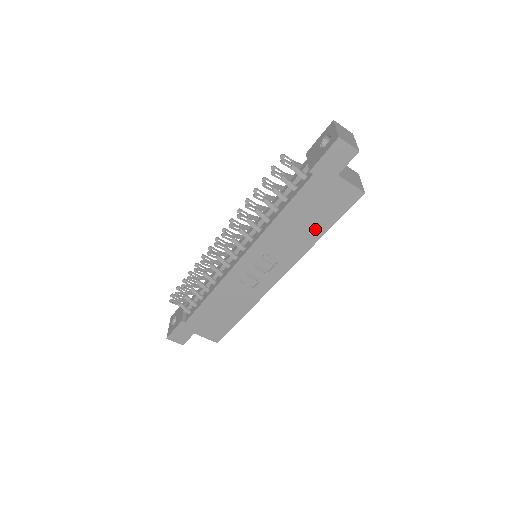
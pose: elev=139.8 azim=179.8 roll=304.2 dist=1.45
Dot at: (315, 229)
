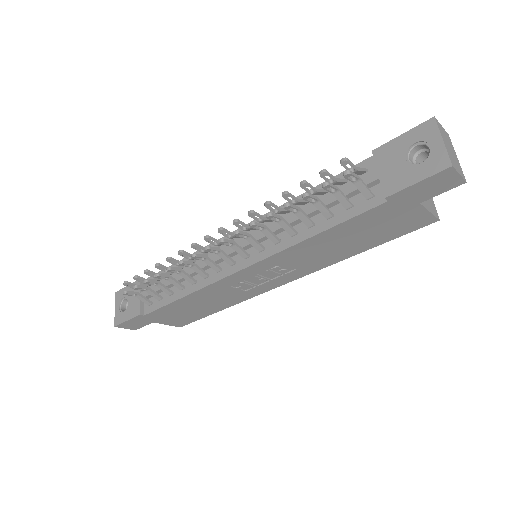
Dot at: (354, 248)
